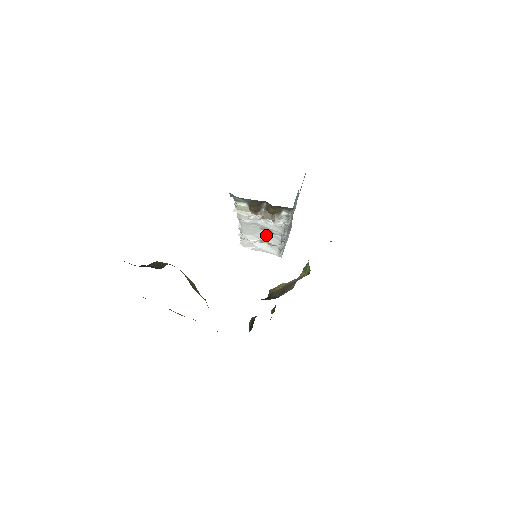
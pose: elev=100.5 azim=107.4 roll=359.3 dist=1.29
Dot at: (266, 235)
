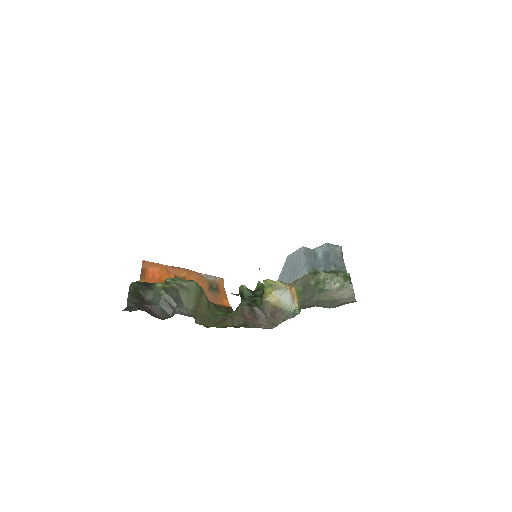
Dot at: occluded
